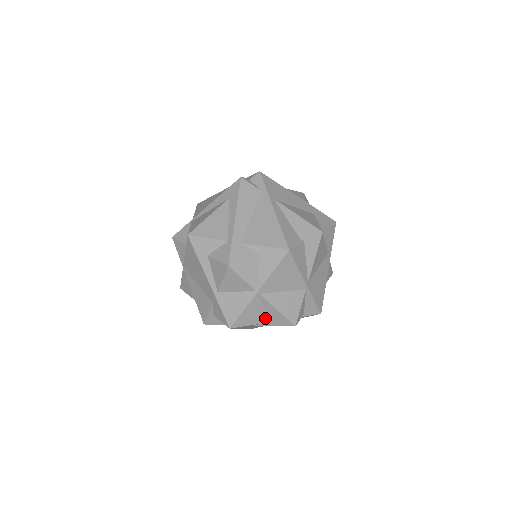
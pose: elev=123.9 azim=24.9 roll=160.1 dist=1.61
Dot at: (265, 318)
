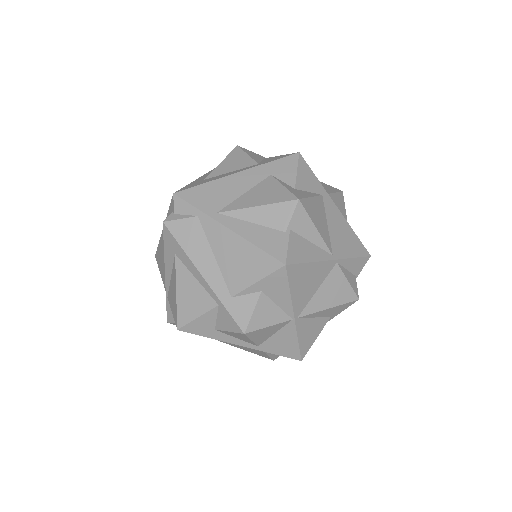
Dot at: (323, 320)
